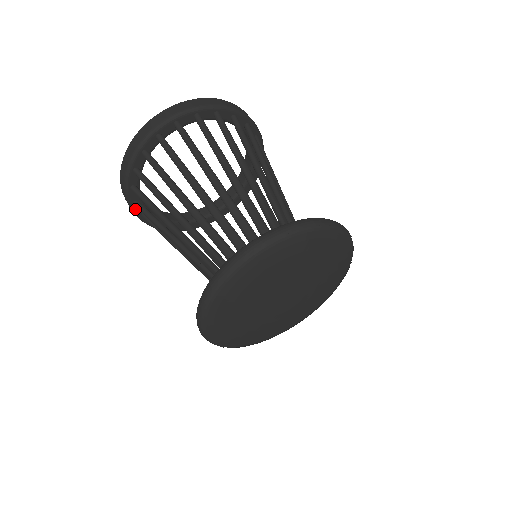
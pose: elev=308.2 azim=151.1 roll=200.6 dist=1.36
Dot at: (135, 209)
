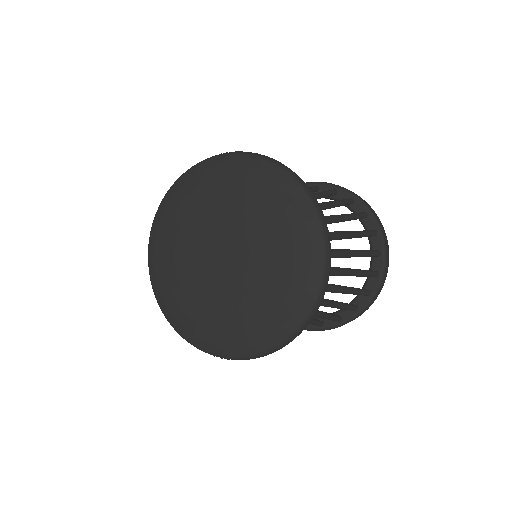
Dot at: occluded
